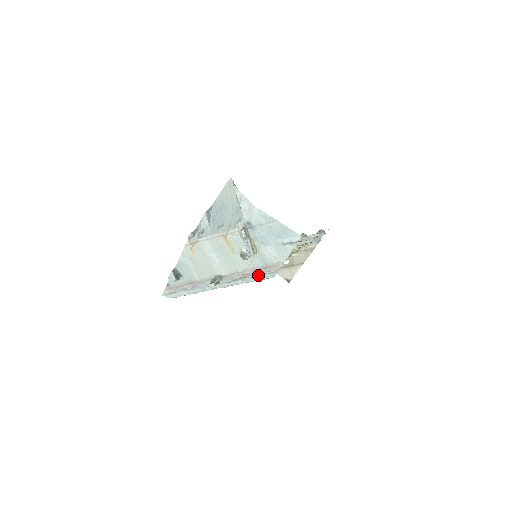
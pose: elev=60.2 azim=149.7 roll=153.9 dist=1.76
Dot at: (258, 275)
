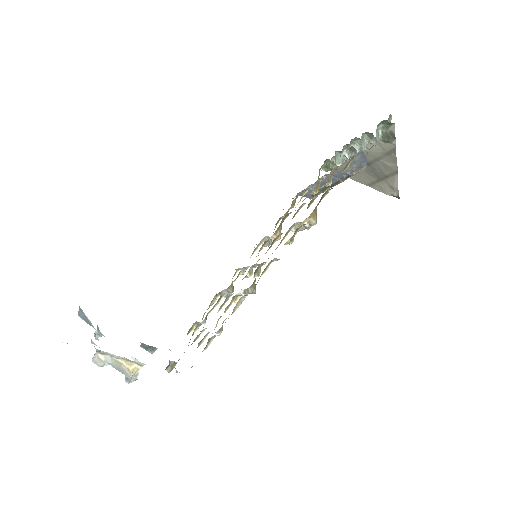
Dot at: occluded
